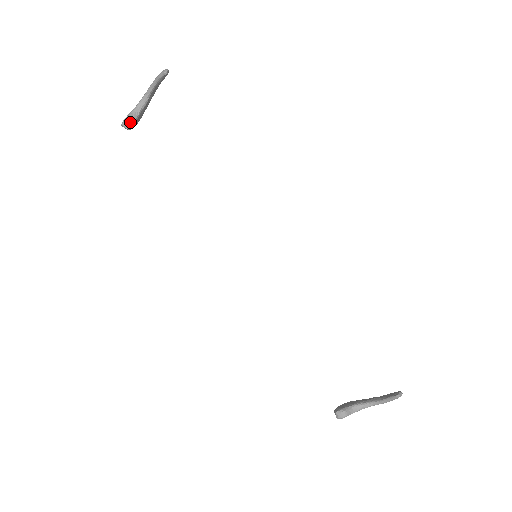
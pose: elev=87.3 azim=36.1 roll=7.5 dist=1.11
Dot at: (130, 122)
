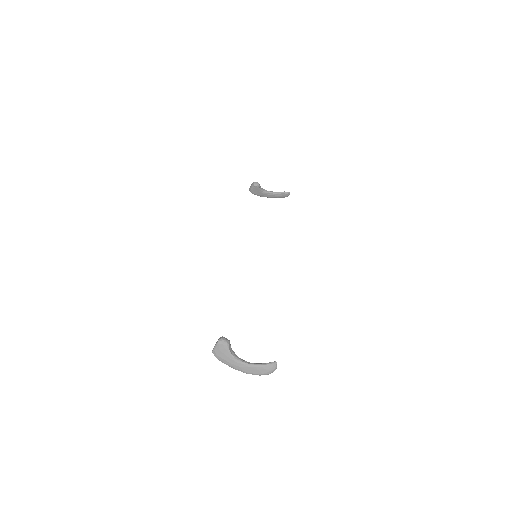
Dot at: (259, 184)
